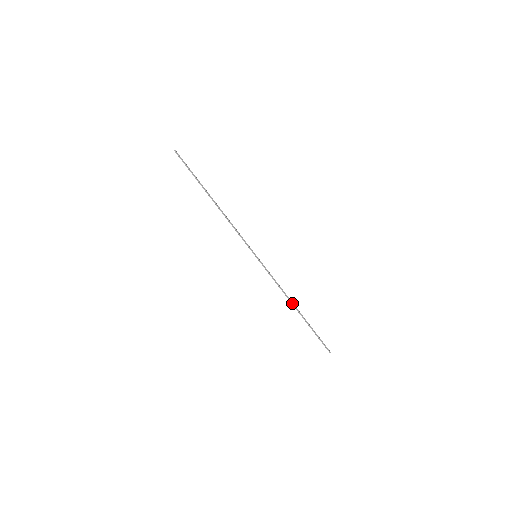
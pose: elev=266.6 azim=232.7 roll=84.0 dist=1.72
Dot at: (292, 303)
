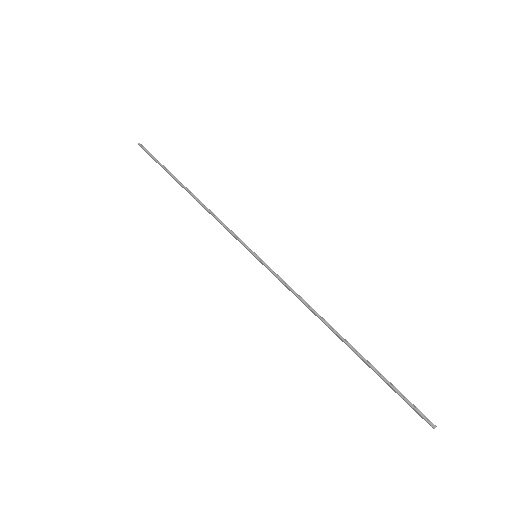
Dot at: (330, 327)
